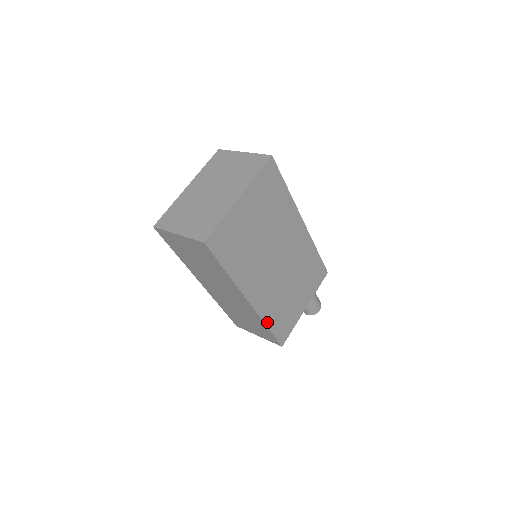
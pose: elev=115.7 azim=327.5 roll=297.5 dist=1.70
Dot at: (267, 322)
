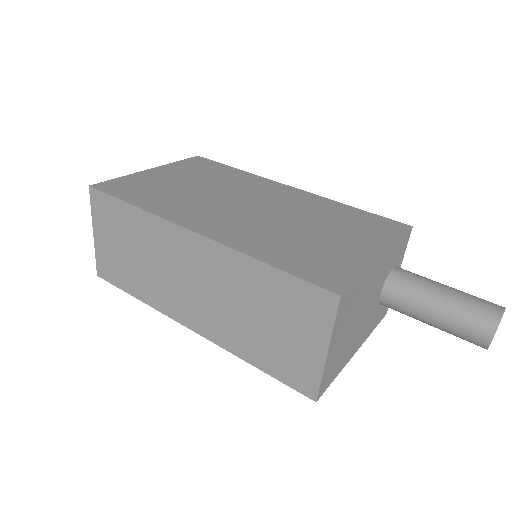
Dot at: (259, 257)
